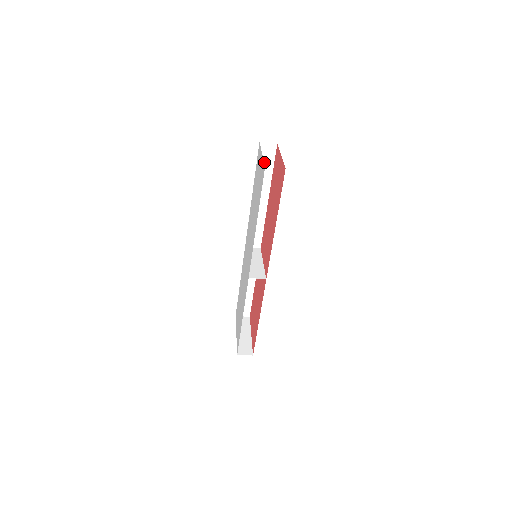
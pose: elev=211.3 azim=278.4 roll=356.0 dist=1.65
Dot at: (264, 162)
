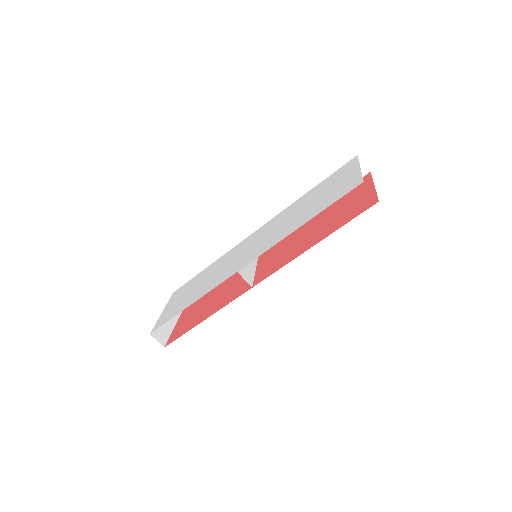
Dot at: occluded
